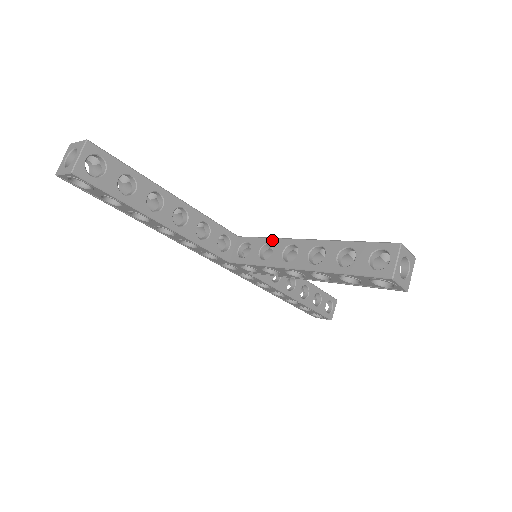
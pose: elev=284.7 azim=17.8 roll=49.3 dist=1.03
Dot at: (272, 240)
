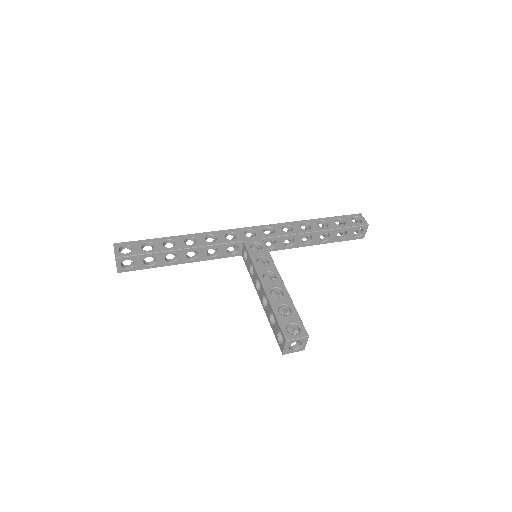
Dot at: (253, 266)
